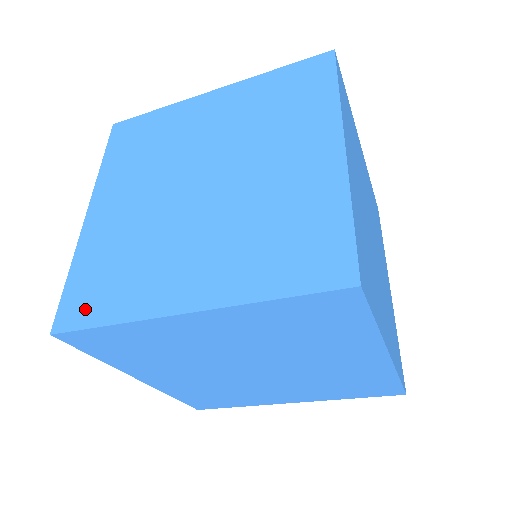
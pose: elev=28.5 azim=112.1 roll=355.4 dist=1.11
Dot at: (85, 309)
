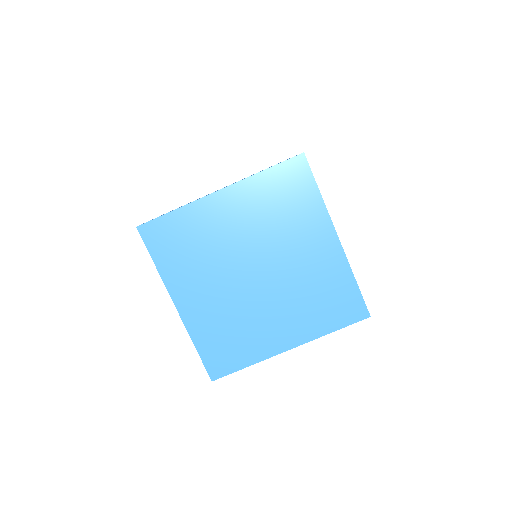
Dot at: occluded
